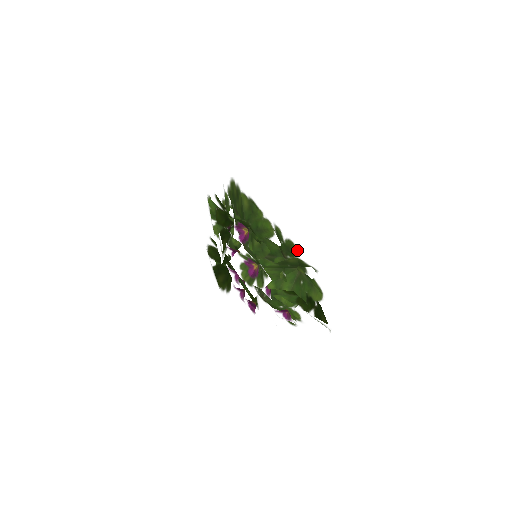
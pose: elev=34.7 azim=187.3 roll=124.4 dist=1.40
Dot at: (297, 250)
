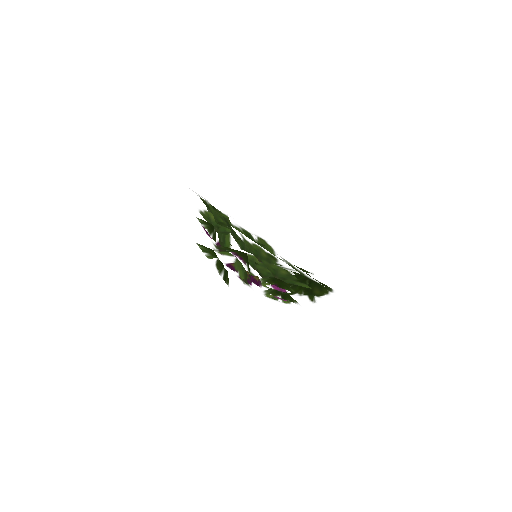
Dot at: occluded
